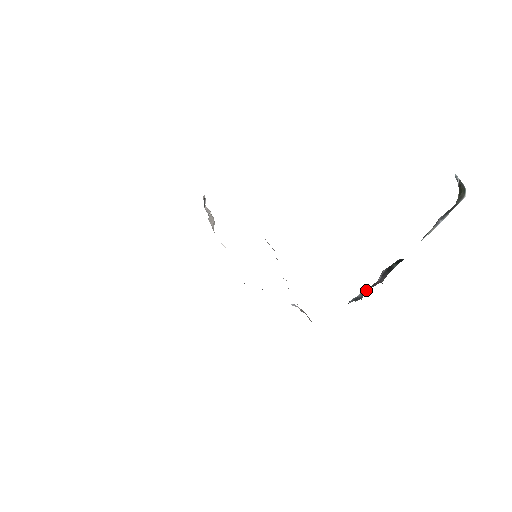
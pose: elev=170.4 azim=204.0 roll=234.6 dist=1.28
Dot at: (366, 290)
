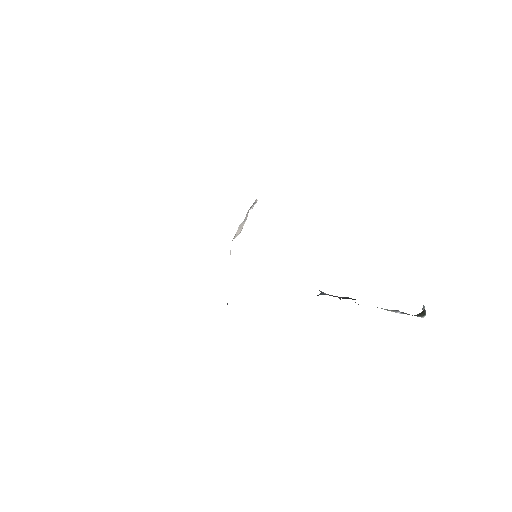
Dot at: (327, 294)
